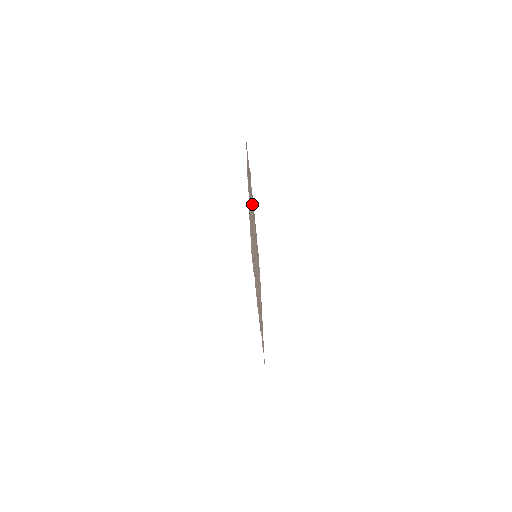
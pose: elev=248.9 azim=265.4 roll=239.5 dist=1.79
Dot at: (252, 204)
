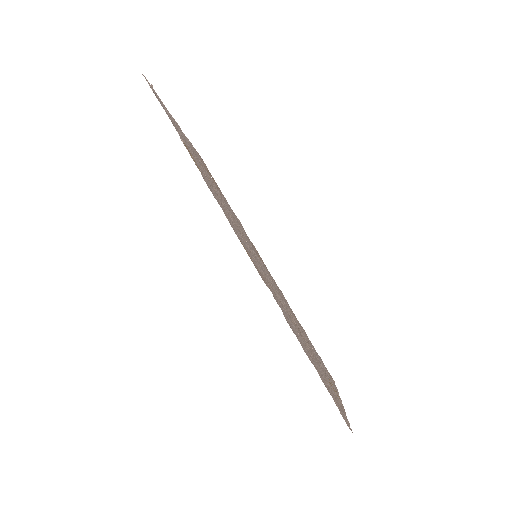
Dot at: occluded
